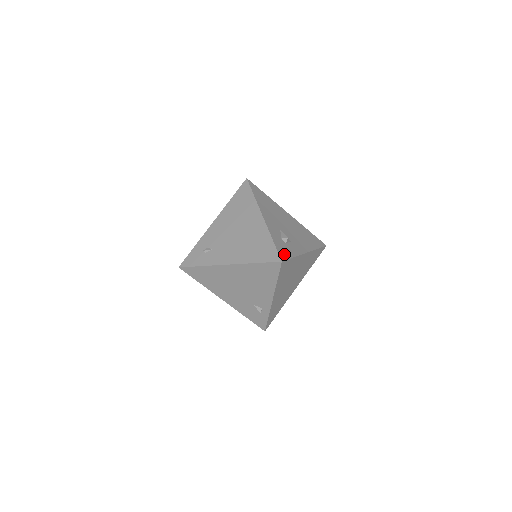
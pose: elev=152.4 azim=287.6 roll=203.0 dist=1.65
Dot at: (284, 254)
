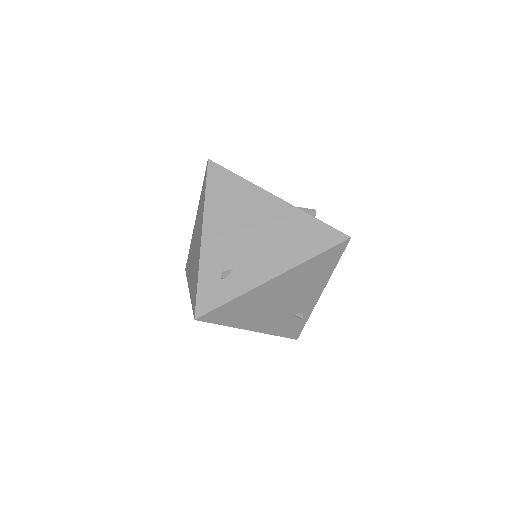
Dot at: occluded
